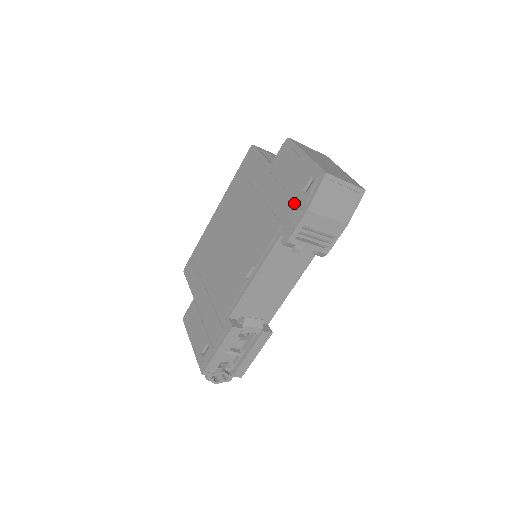
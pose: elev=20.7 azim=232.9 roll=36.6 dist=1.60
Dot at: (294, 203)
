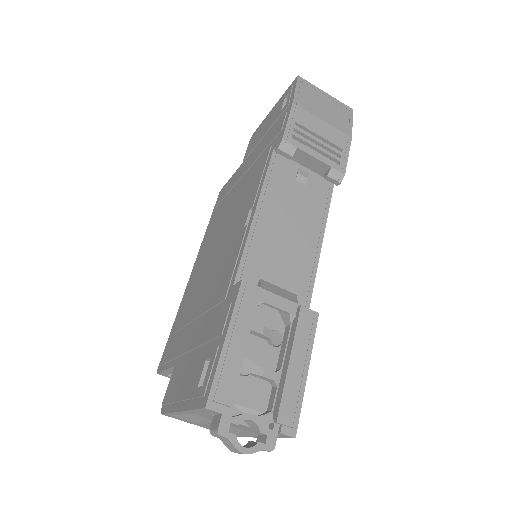
Dot at: (276, 124)
